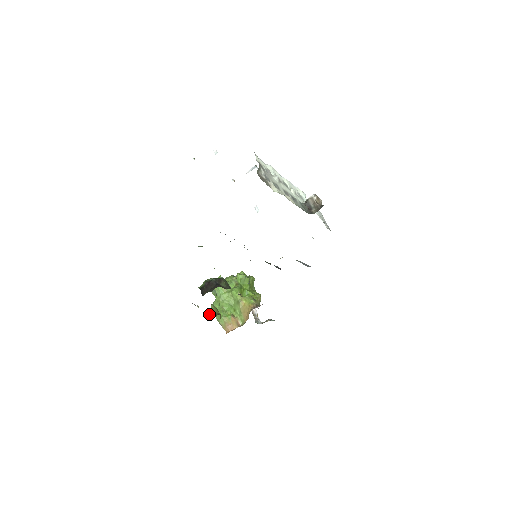
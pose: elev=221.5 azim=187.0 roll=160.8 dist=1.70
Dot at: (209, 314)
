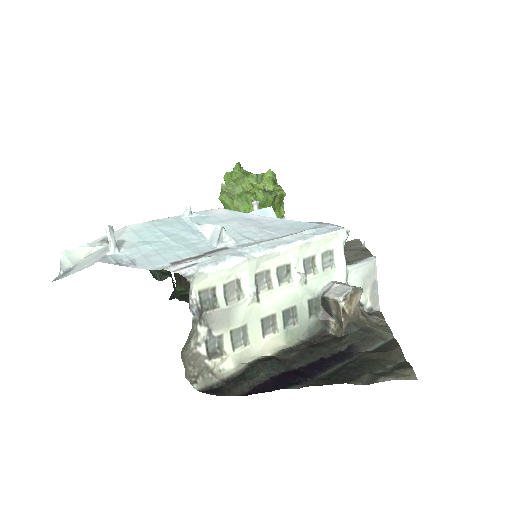
Dot at: occluded
